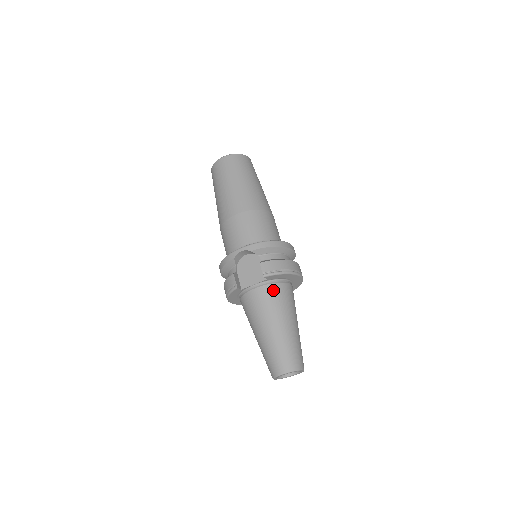
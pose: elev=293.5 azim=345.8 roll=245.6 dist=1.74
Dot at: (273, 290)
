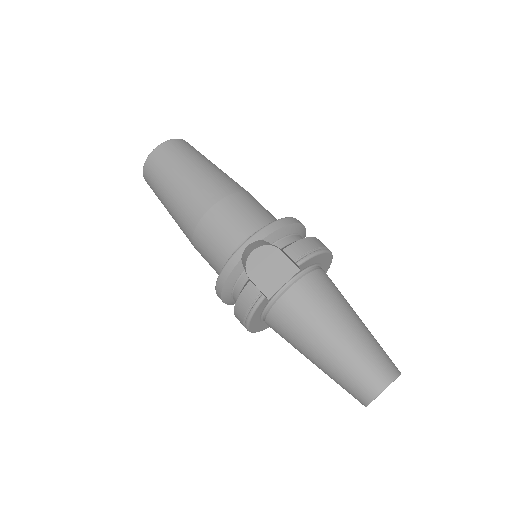
Dot at: (313, 282)
